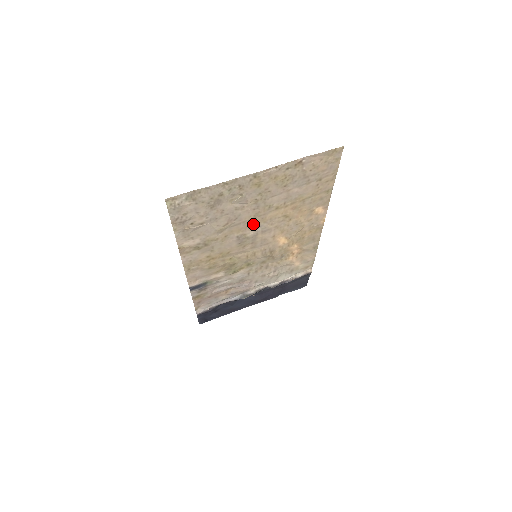
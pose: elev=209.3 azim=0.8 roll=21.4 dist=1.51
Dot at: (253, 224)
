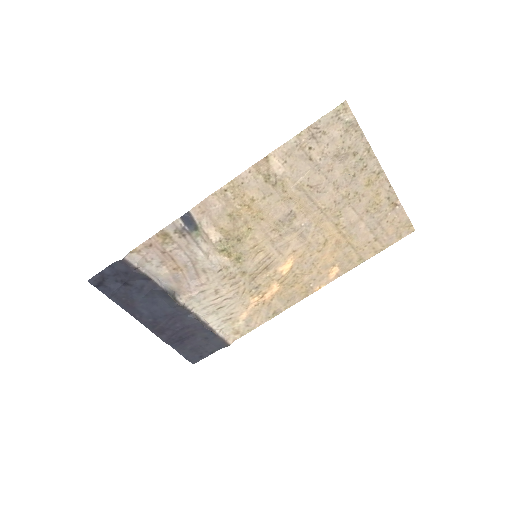
Dot at: (312, 216)
